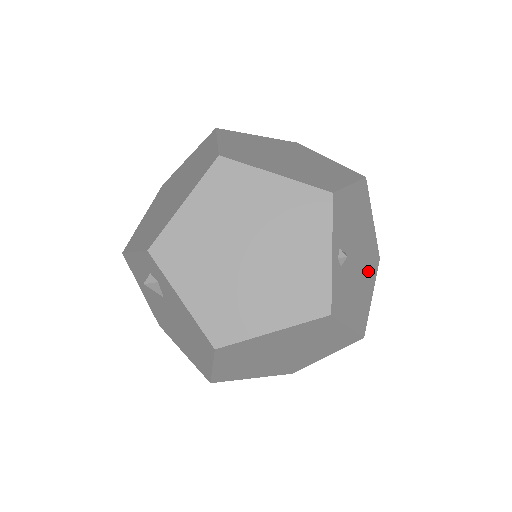
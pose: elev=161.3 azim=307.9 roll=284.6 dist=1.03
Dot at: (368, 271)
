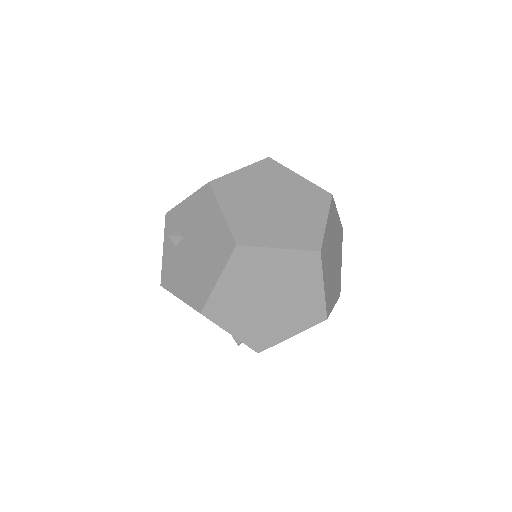
Dot at: occluded
